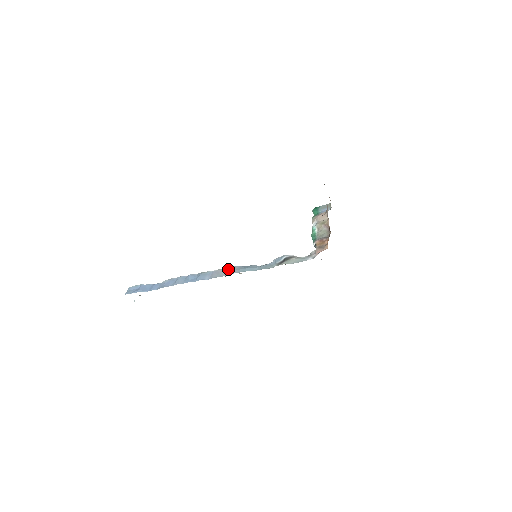
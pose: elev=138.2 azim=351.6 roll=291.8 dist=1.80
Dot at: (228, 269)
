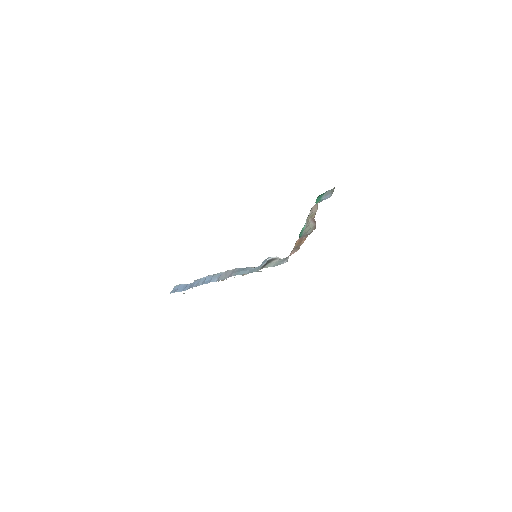
Dot at: (231, 271)
